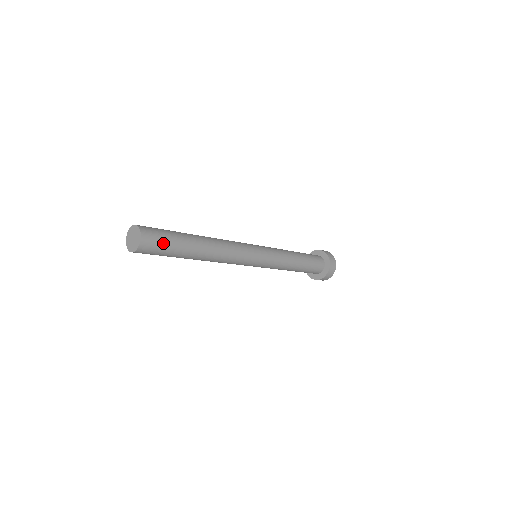
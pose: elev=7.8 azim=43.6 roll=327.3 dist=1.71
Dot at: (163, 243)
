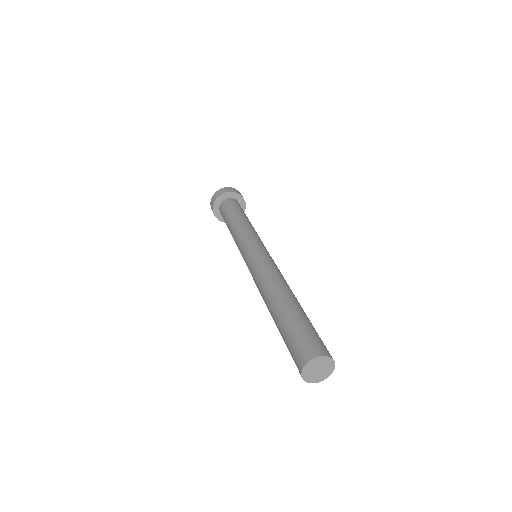
Dot at: occluded
